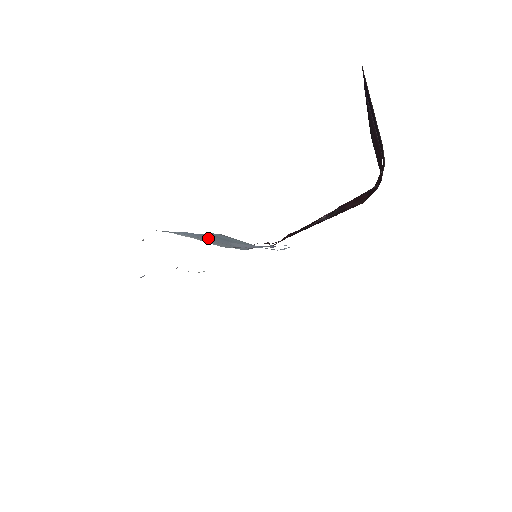
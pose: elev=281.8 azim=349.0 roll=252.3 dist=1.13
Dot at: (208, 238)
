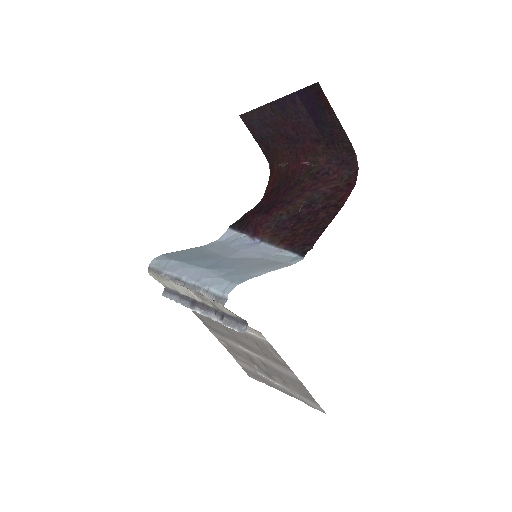
Dot at: (231, 265)
